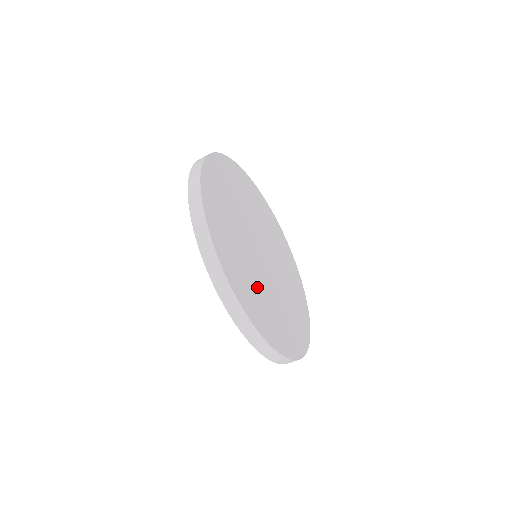
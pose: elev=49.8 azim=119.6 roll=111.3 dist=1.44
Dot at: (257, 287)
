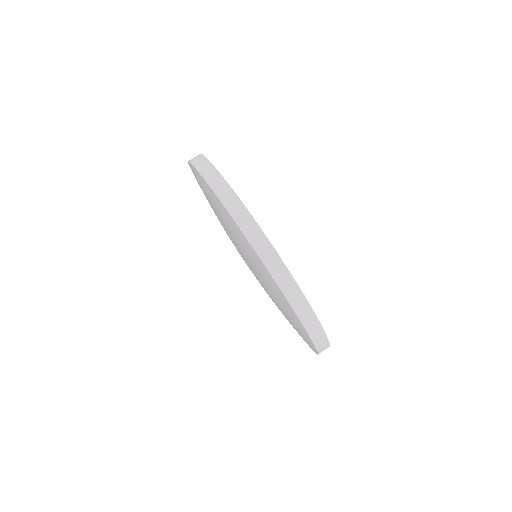
Dot at: occluded
